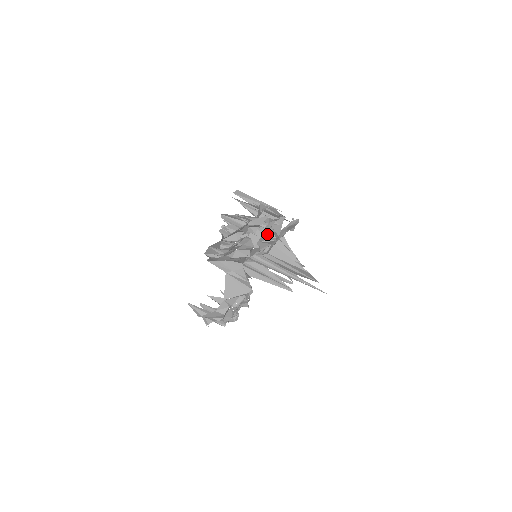
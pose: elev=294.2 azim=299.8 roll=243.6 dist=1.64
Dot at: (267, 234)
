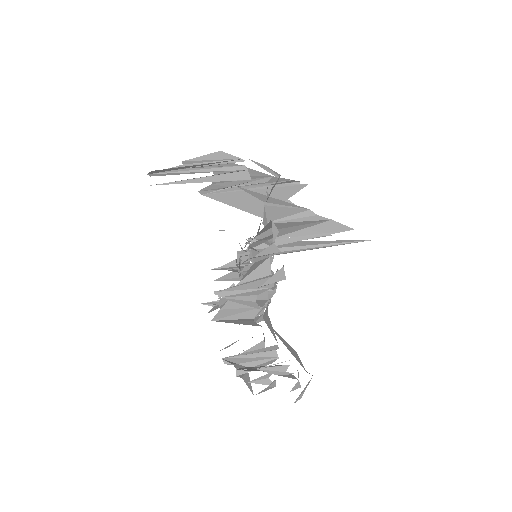
Dot at: occluded
